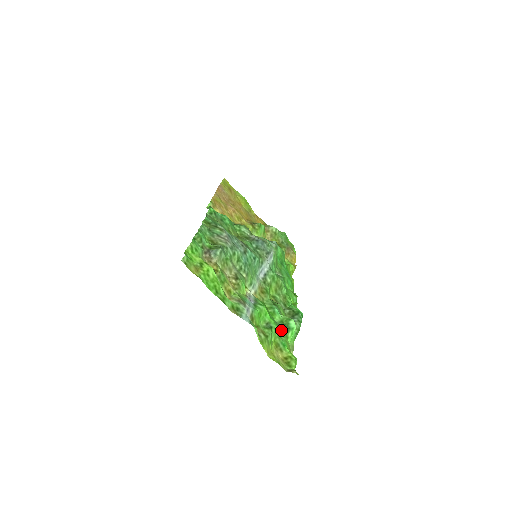
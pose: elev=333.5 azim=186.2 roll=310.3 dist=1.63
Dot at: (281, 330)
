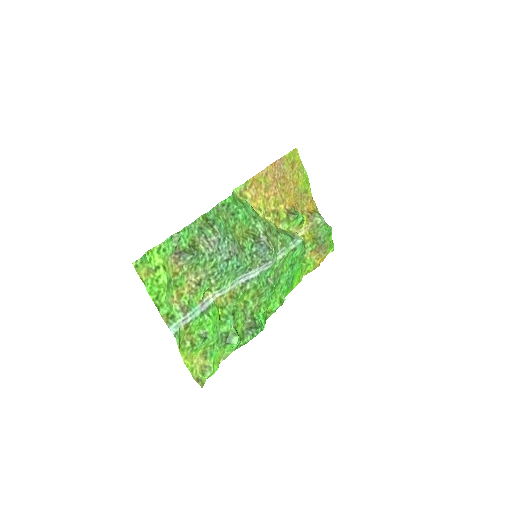
Dot at: (221, 340)
